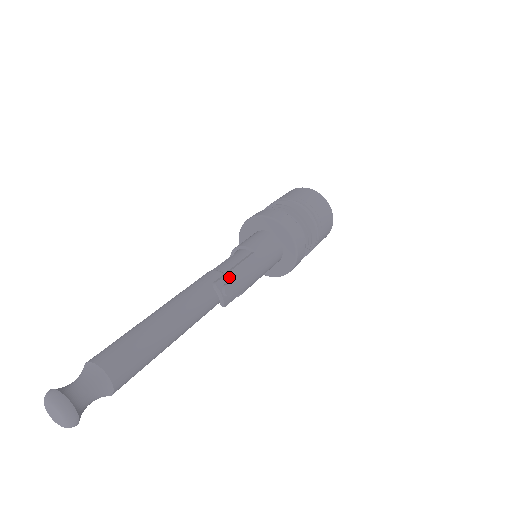
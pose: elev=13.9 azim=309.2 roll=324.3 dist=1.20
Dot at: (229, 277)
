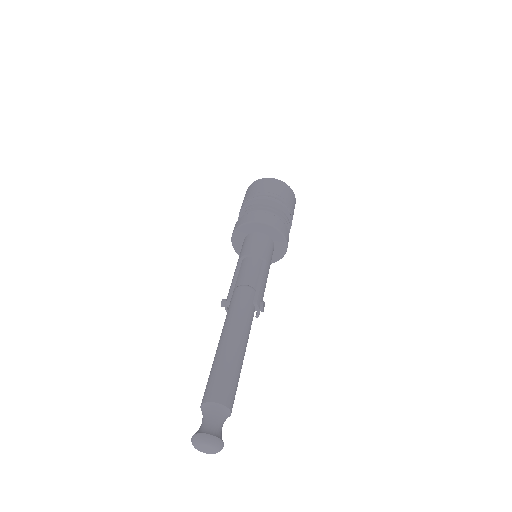
Dot at: (261, 294)
